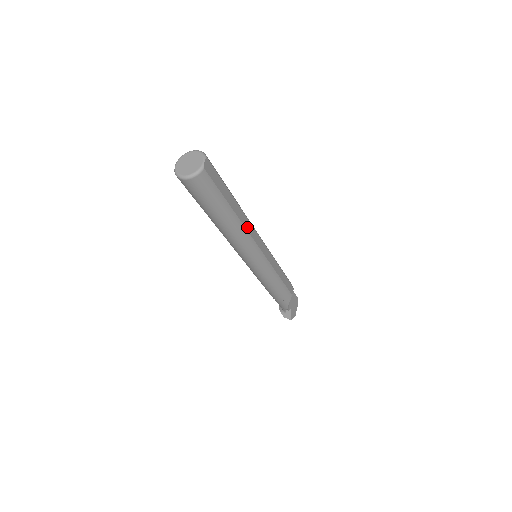
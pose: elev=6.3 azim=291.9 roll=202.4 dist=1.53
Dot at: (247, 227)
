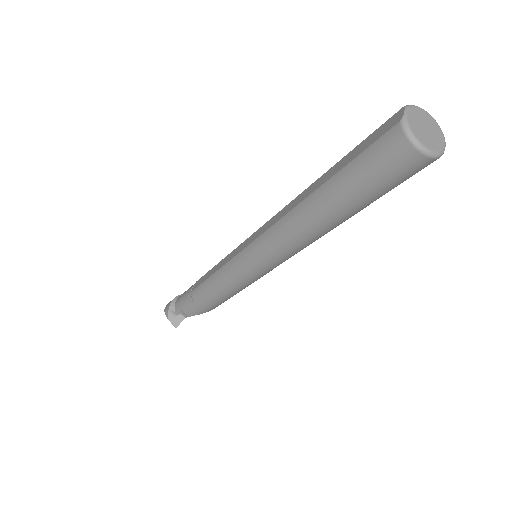
Dot at: occluded
